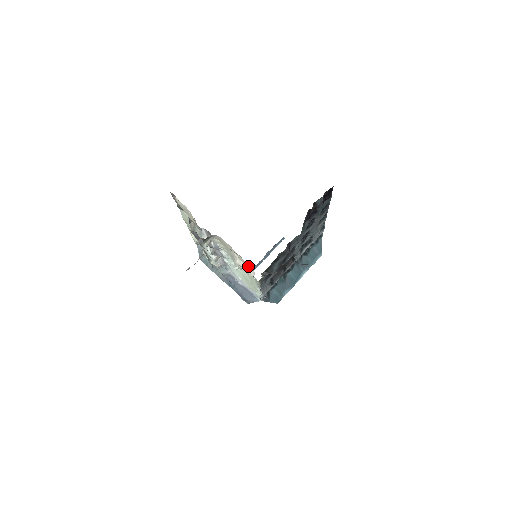
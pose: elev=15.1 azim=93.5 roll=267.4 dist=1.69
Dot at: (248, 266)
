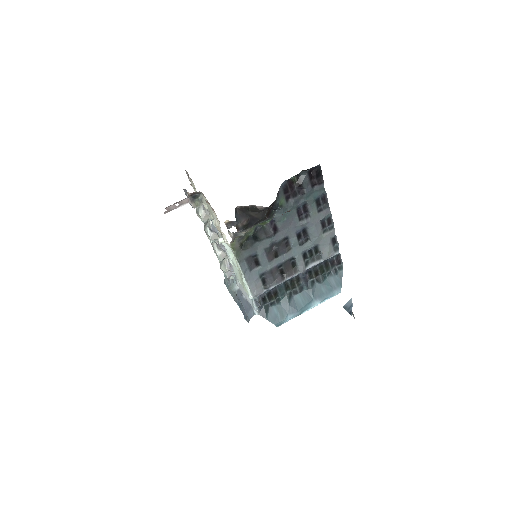
Dot at: occluded
